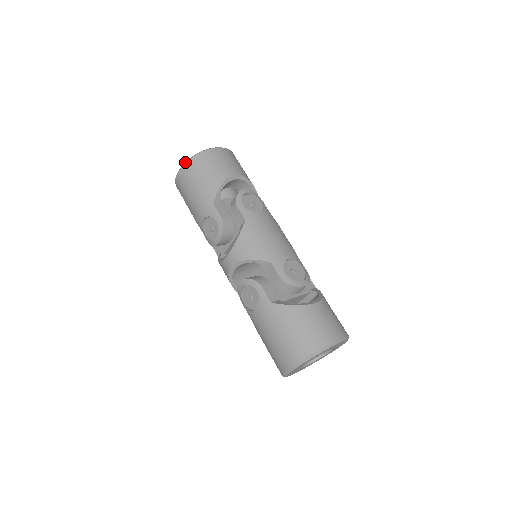
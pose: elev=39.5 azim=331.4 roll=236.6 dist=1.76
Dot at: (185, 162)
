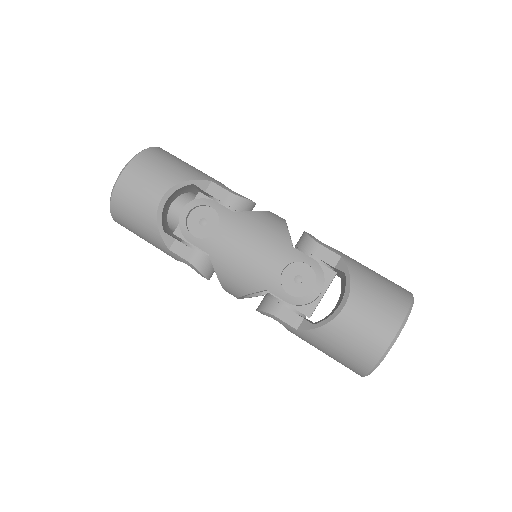
Dot at: occluded
